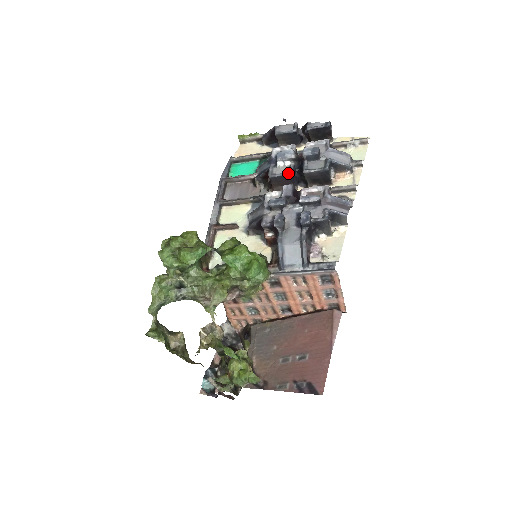
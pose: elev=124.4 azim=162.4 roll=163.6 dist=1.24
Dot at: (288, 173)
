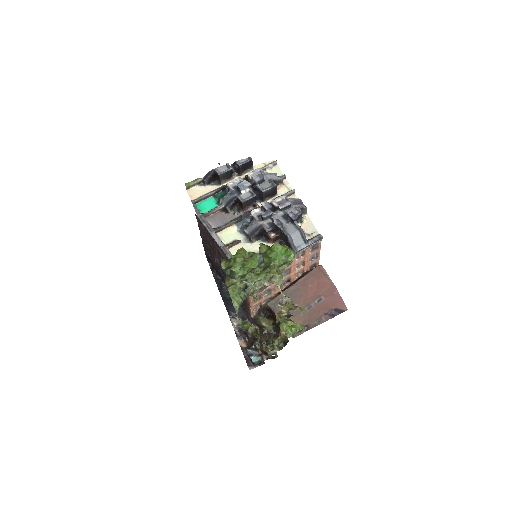
Dot at: (253, 196)
